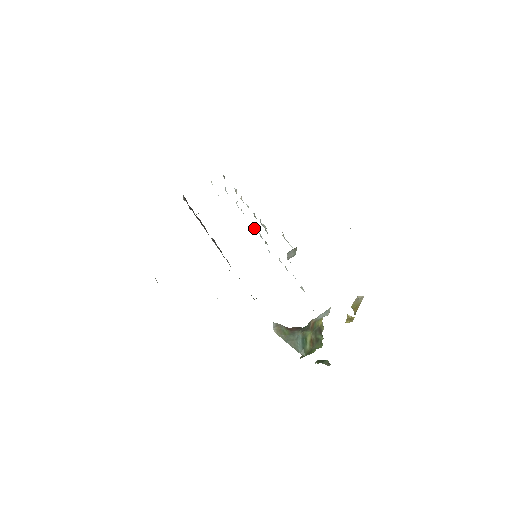
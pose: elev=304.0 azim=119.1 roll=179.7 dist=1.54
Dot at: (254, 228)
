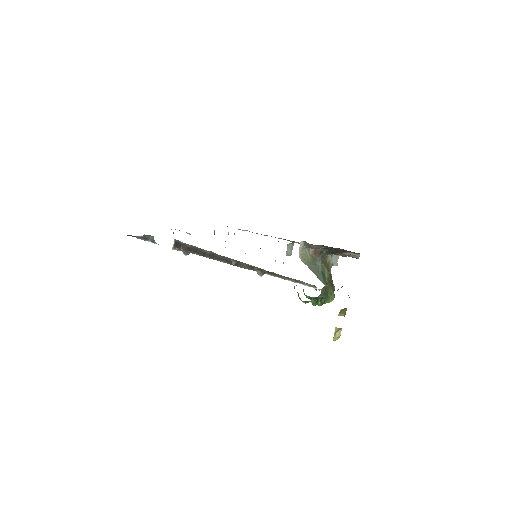
Dot at: occluded
